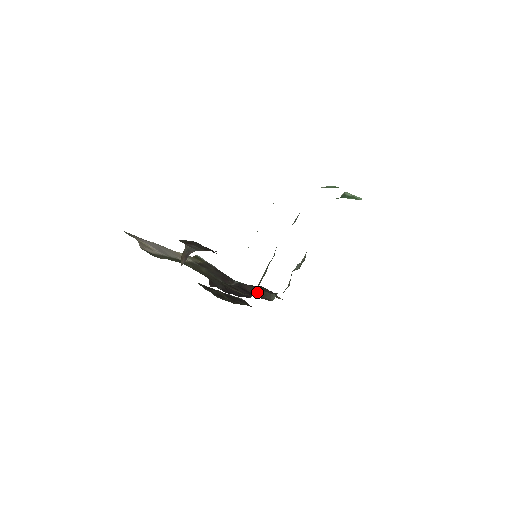
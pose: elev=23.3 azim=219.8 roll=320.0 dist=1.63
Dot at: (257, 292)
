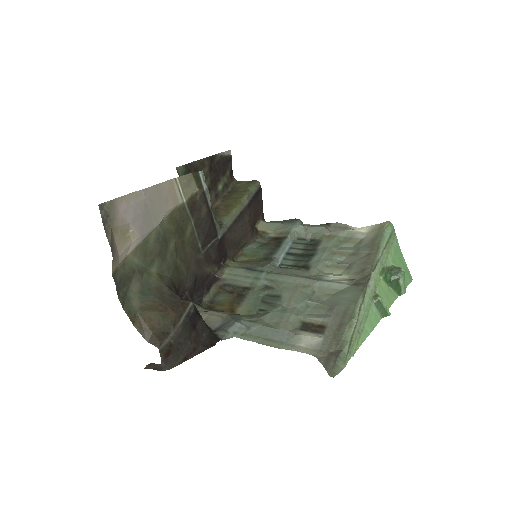
Dot at: (234, 244)
